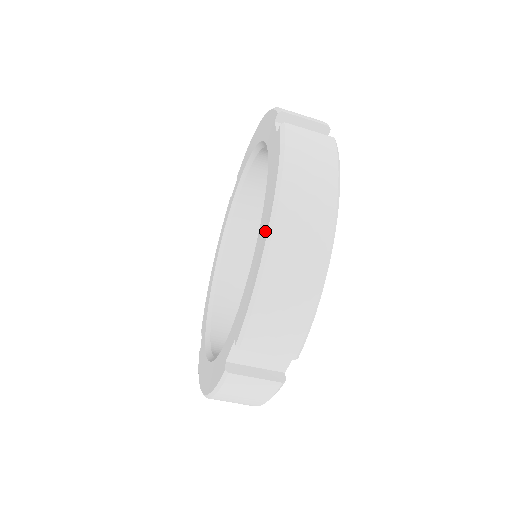
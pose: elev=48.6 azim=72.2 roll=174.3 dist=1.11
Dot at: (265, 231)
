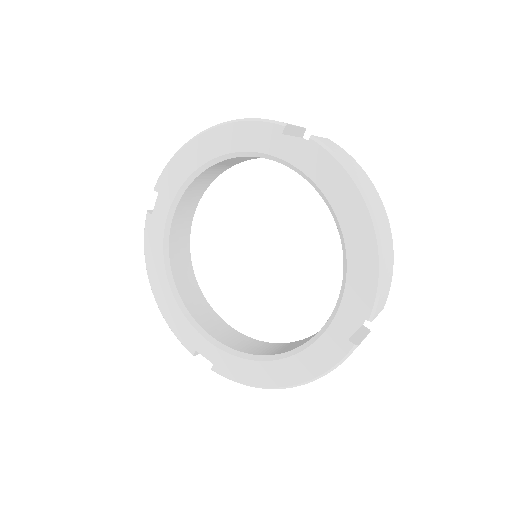
Dot at: (366, 228)
